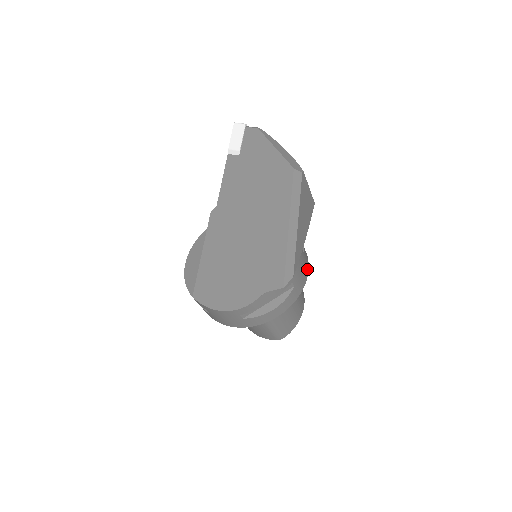
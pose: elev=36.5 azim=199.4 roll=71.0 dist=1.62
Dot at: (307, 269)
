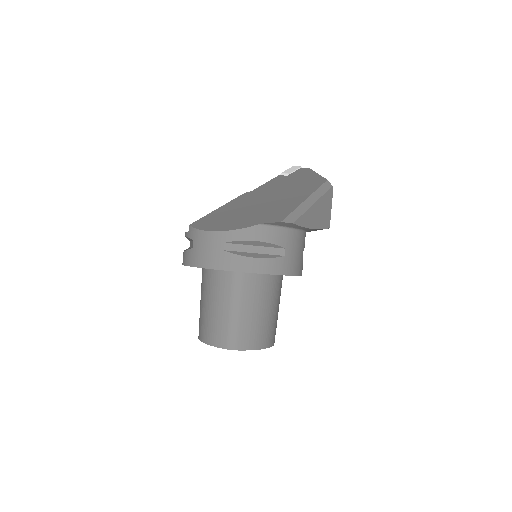
Dot at: (299, 271)
